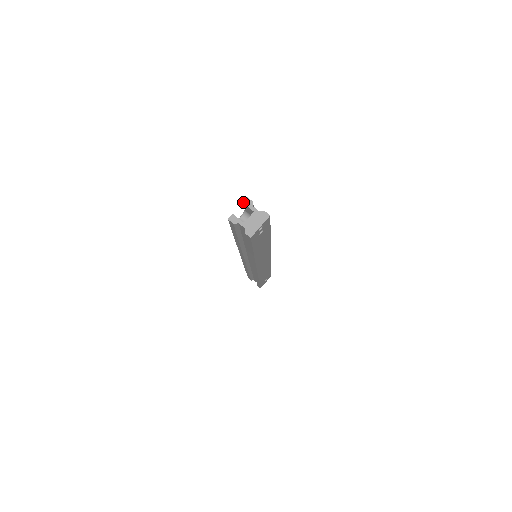
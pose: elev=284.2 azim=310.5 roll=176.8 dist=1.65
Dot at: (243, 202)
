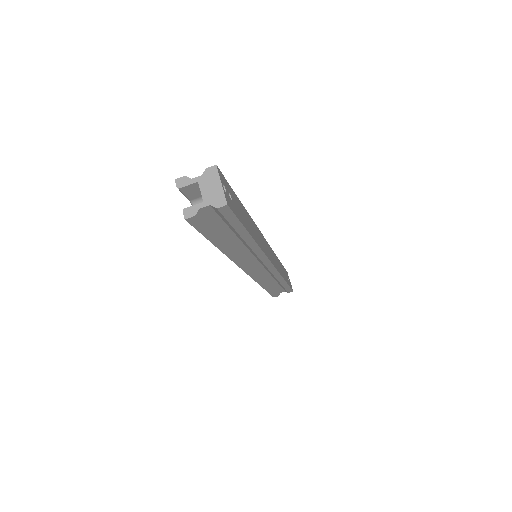
Dot at: occluded
